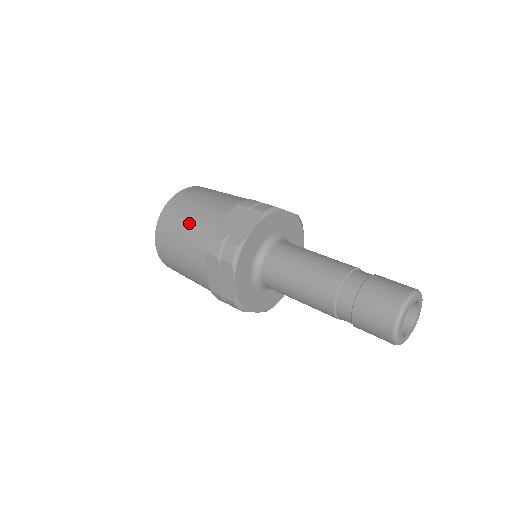
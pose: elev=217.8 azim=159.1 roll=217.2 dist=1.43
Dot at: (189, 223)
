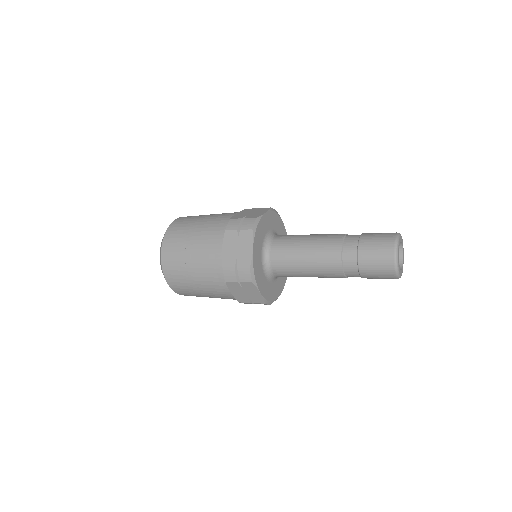
Dot at: (194, 263)
